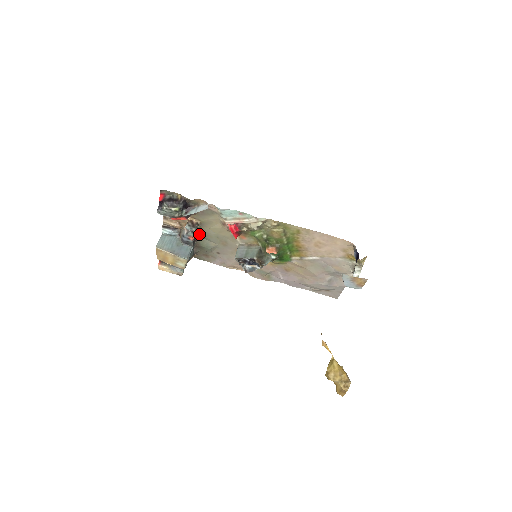
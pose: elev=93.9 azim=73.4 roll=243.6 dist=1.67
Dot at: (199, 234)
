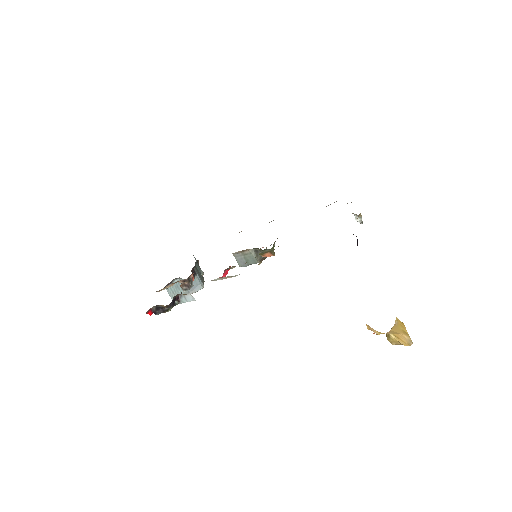
Dot at: occluded
